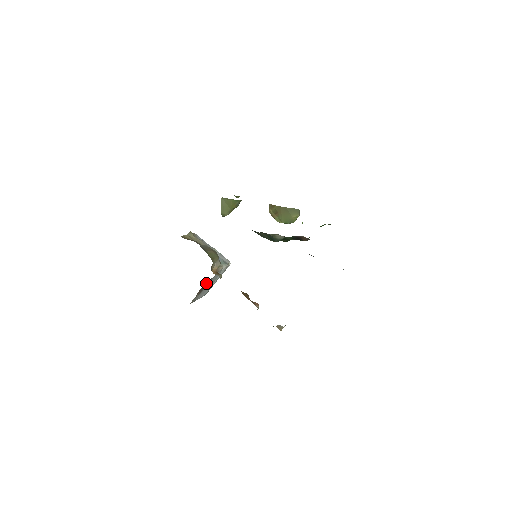
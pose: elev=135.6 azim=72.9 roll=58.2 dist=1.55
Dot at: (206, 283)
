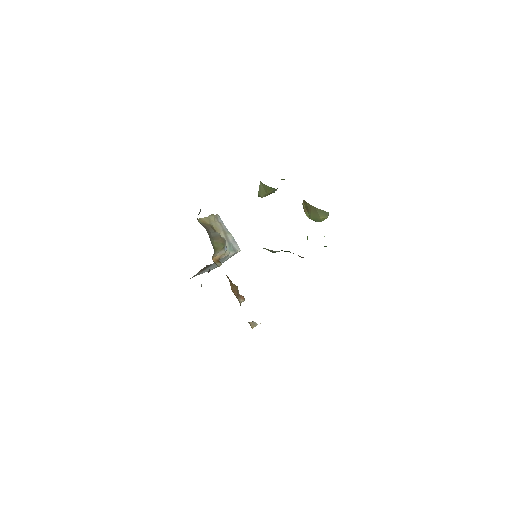
Dot at: (208, 265)
